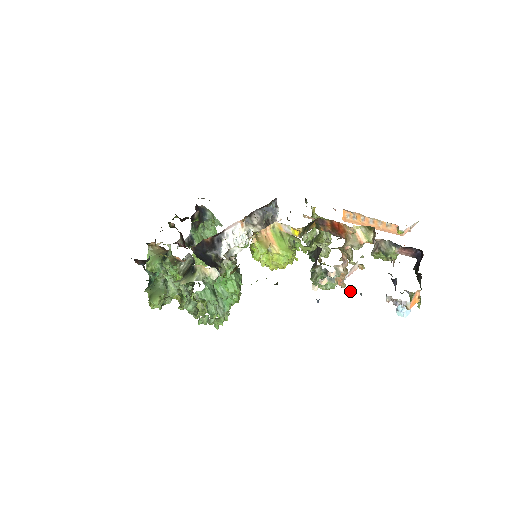
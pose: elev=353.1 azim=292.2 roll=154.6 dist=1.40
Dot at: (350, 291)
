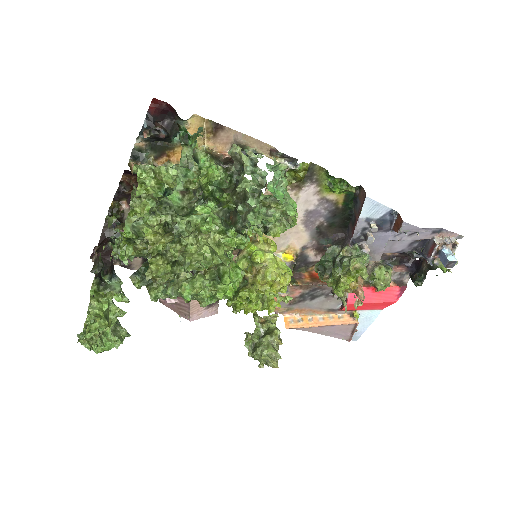
Dot at: (406, 233)
